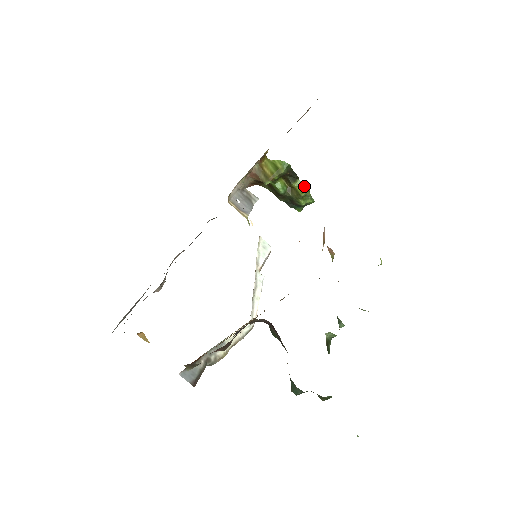
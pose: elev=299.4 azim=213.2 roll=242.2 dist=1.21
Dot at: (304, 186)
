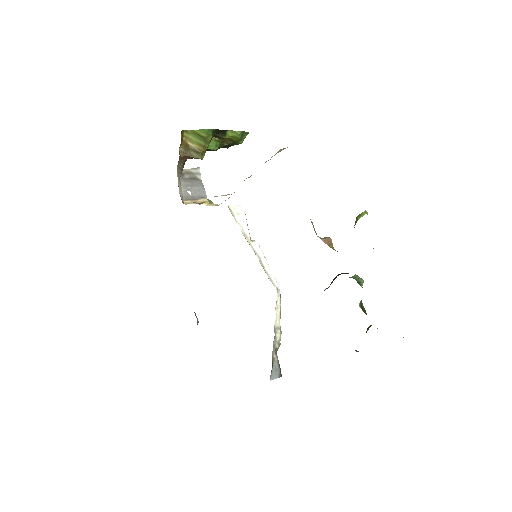
Dot at: (236, 133)
